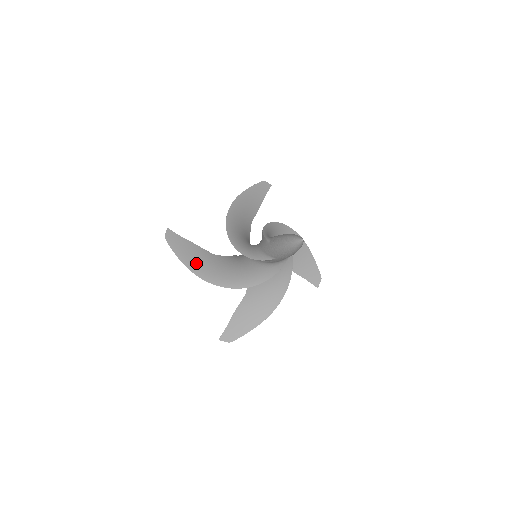
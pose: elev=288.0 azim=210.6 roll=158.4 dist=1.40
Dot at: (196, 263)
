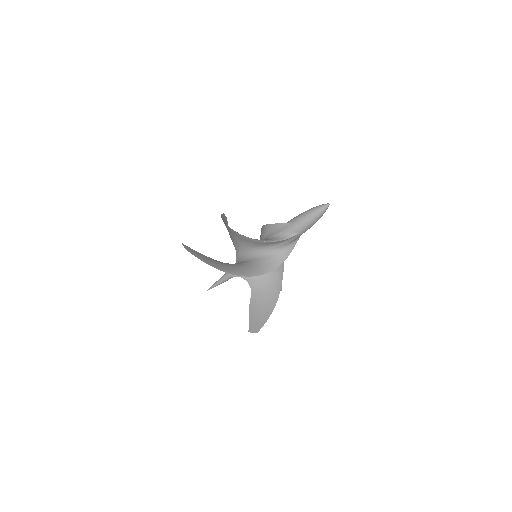
Dot at: (218, 265)
